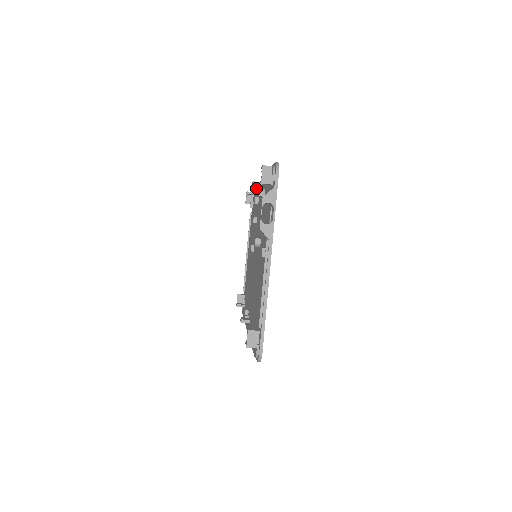
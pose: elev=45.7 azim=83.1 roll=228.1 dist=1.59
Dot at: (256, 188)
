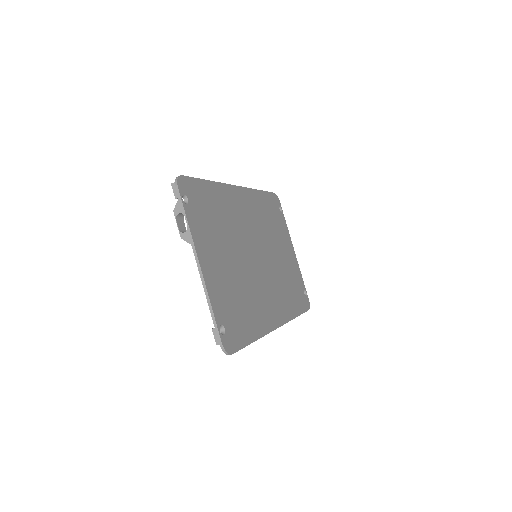
Dot at: occluded
